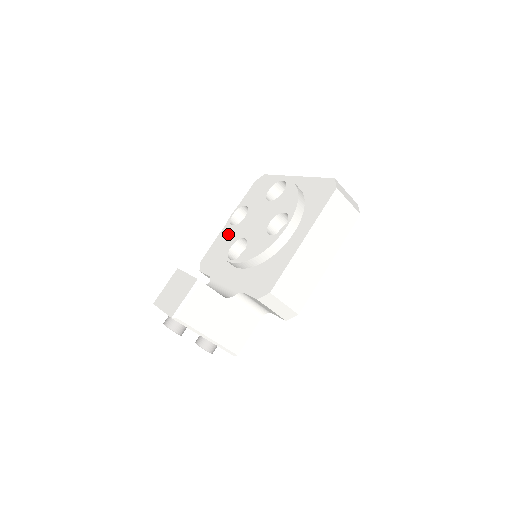
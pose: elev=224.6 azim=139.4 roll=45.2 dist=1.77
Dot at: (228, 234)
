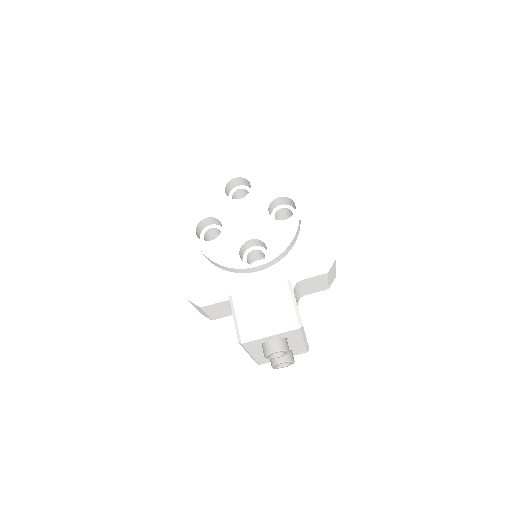
Dot at: (217, 249)
